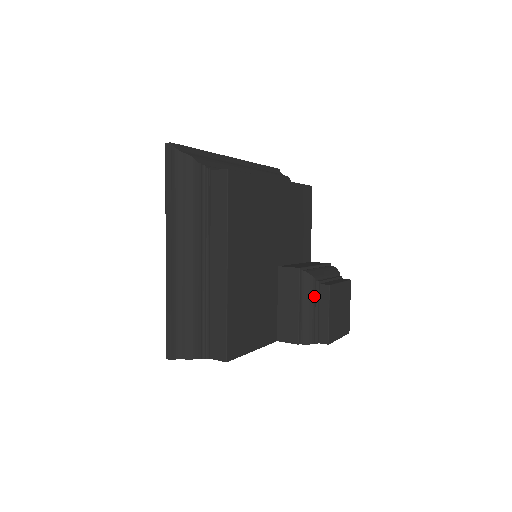
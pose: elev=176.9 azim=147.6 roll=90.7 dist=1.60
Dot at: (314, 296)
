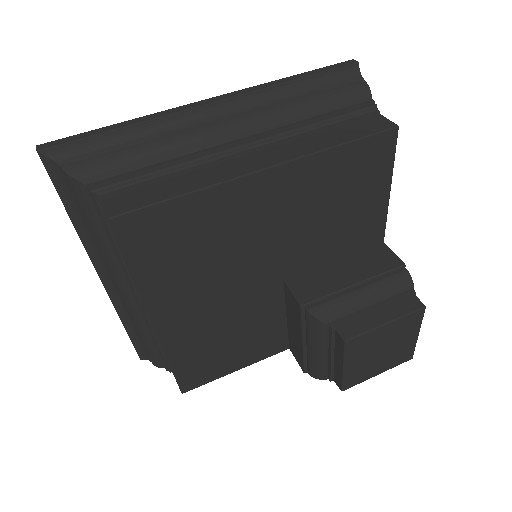
Dot at: (324, 340)
